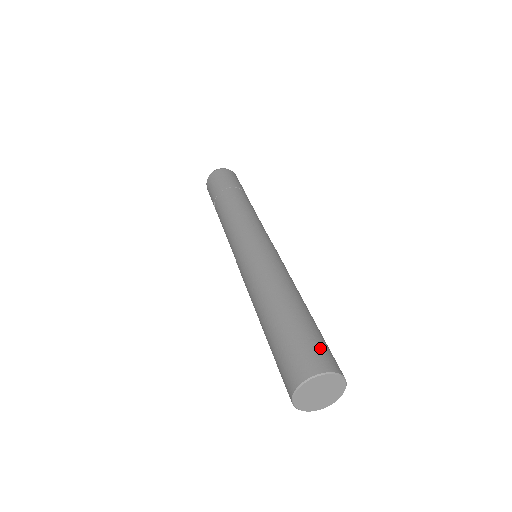
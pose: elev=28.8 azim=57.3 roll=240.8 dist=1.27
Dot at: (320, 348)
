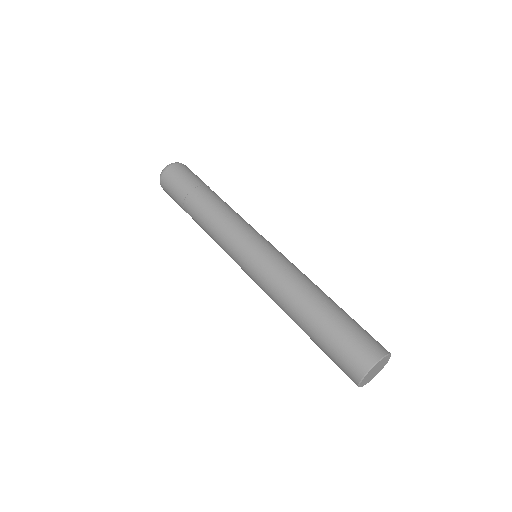
Dot at: (369, 336)
